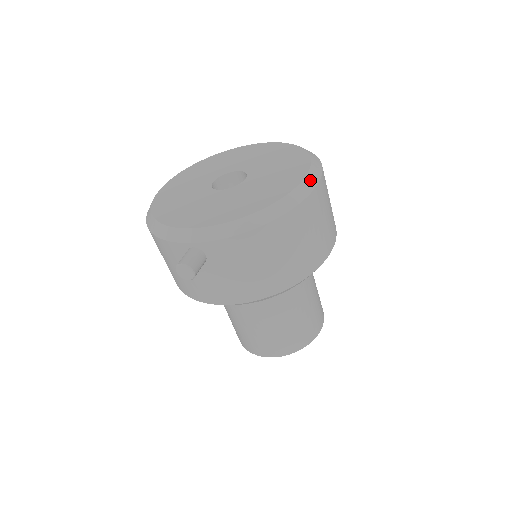
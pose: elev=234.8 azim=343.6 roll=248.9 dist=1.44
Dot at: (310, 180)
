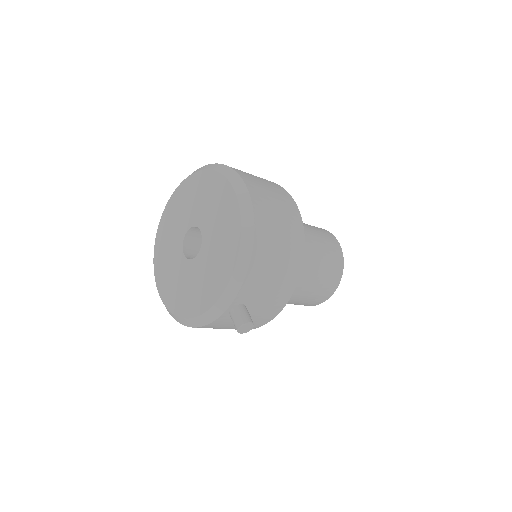
Dot at: (239, 190)
